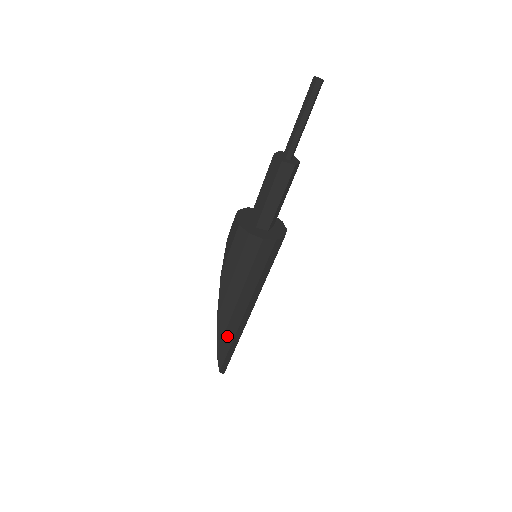
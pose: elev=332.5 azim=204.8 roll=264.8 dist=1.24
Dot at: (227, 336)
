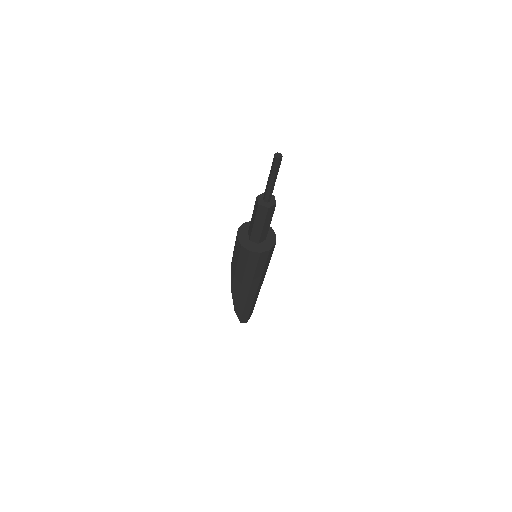
Dot at: (240, 302)
